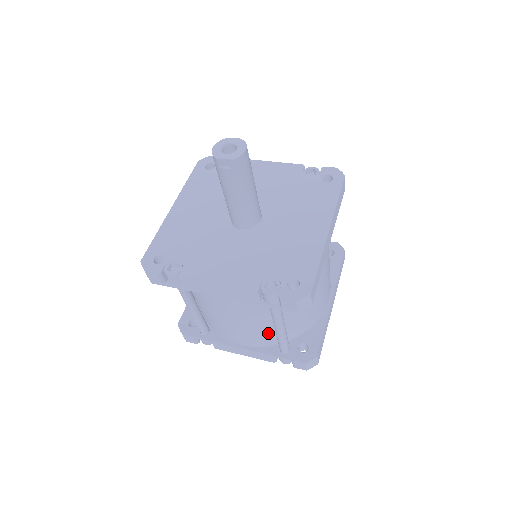
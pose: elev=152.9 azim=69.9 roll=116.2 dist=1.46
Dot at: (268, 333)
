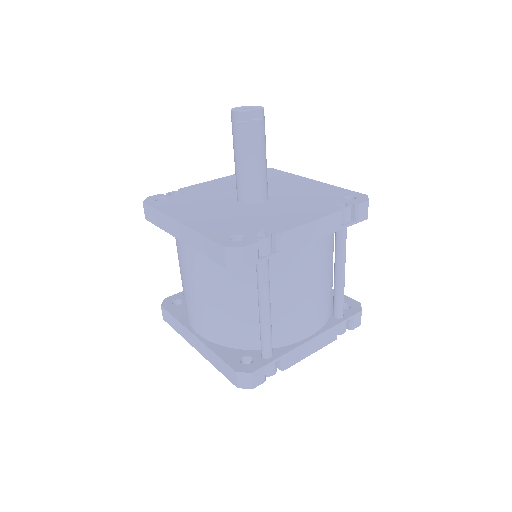
Dot at: (328, 297)
